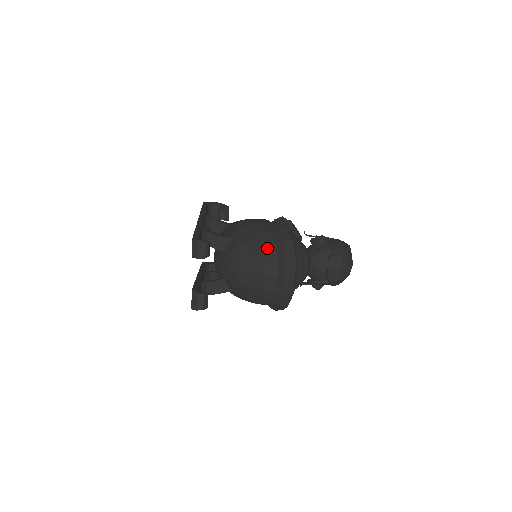
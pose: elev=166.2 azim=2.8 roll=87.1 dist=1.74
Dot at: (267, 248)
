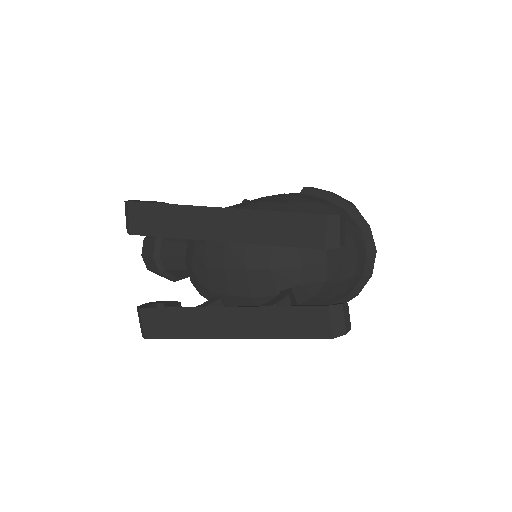
Dot at: occluded
